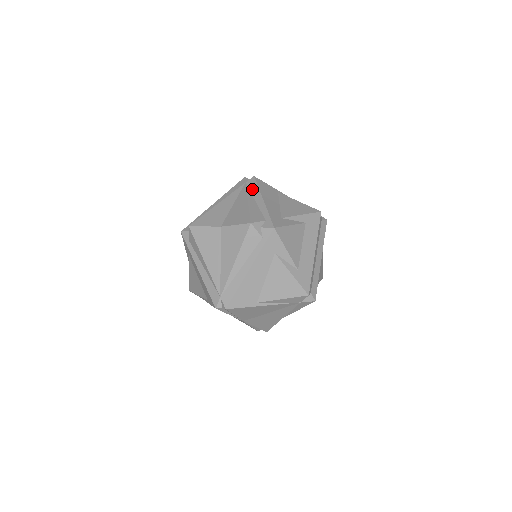
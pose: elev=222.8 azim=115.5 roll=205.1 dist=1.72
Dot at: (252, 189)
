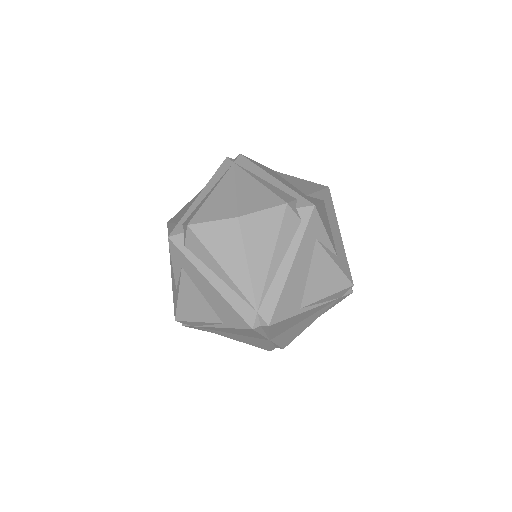
Dot at: (249, 168)
